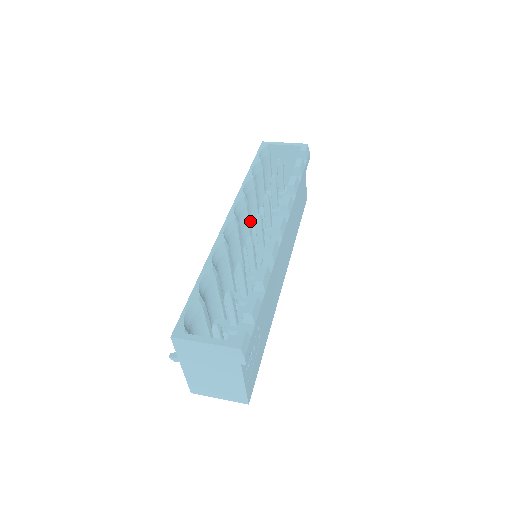
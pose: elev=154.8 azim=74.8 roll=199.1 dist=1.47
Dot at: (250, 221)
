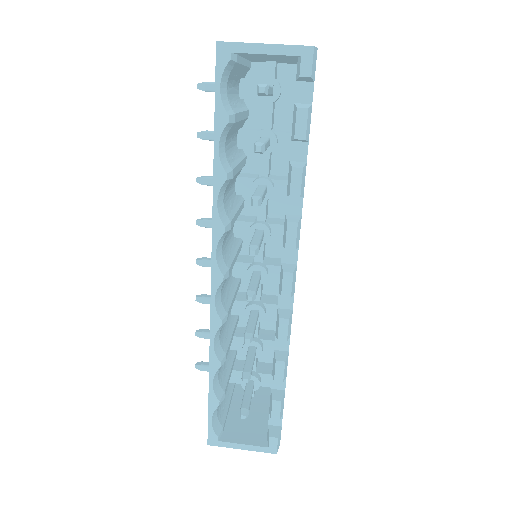
Dot at: (236, 212)
